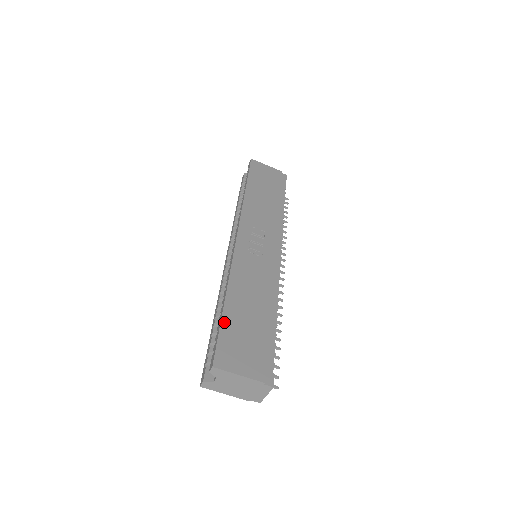
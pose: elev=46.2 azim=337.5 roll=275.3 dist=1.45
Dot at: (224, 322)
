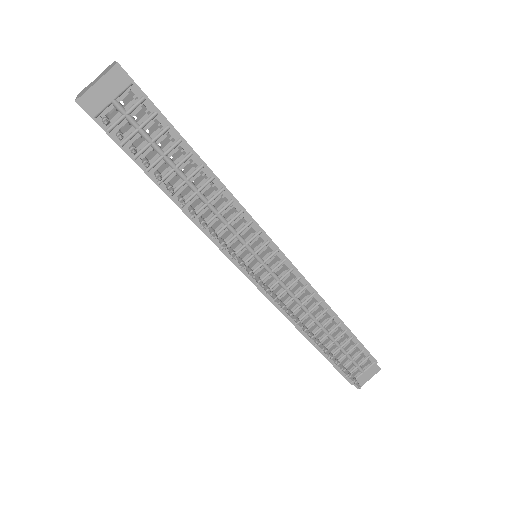
Dot at: occluded
